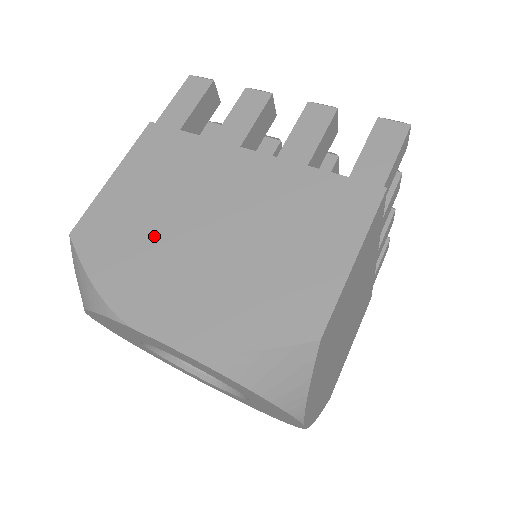
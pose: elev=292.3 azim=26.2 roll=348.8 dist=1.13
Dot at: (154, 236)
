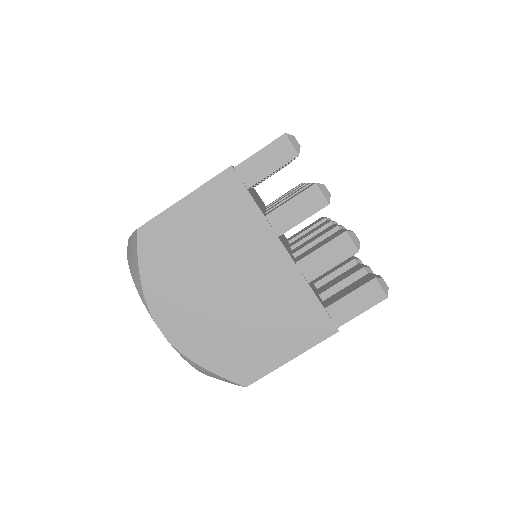
Dot at: (191, 270)
